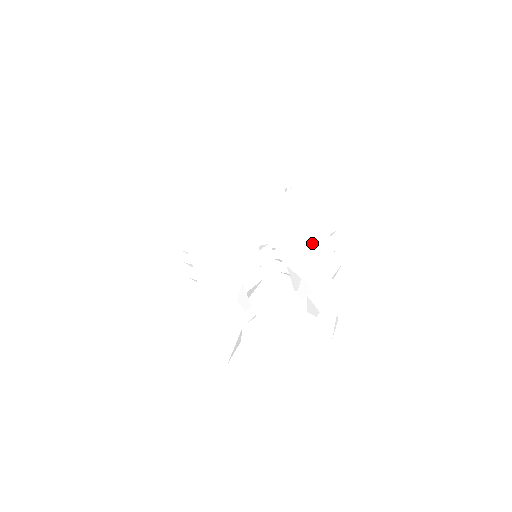
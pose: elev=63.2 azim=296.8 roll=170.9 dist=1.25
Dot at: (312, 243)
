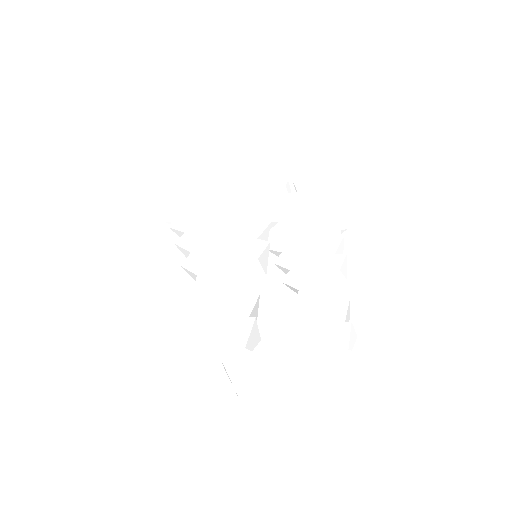
Dot at: (331, 261)
